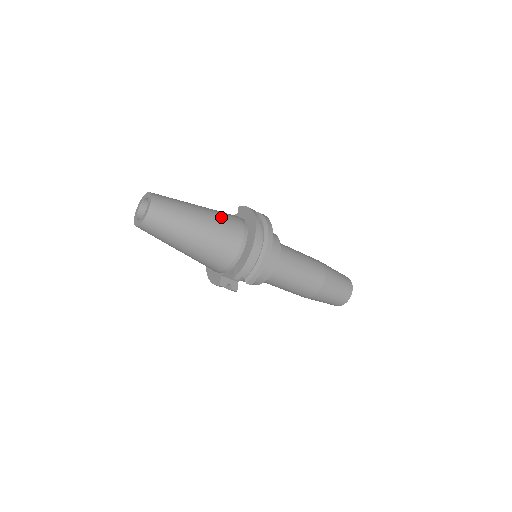
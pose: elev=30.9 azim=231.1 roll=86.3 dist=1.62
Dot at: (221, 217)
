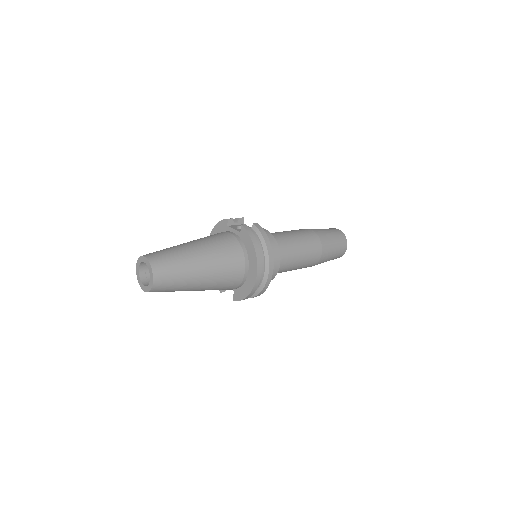
Dot at: (223, 263)
